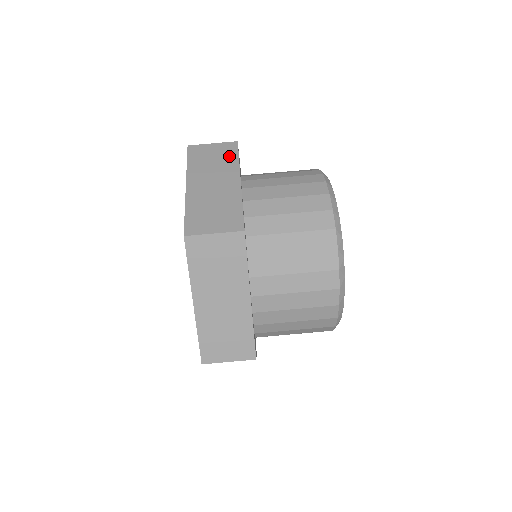
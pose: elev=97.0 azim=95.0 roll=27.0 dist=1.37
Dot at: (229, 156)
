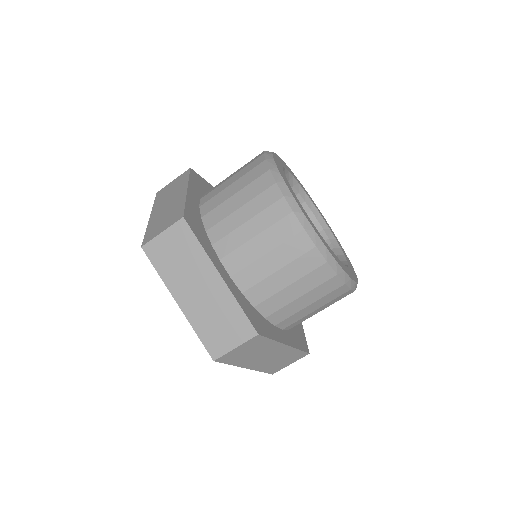
Dot at: (189, 244)
